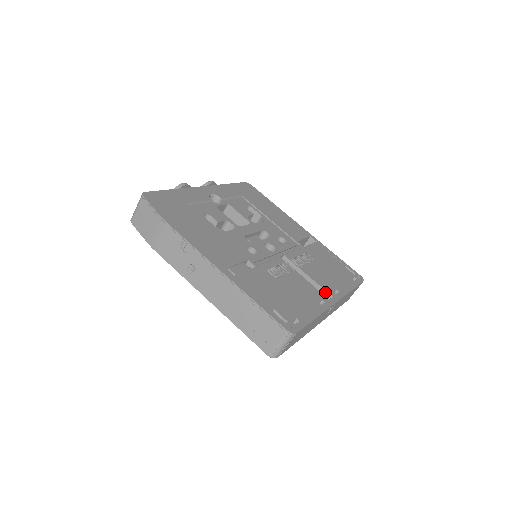
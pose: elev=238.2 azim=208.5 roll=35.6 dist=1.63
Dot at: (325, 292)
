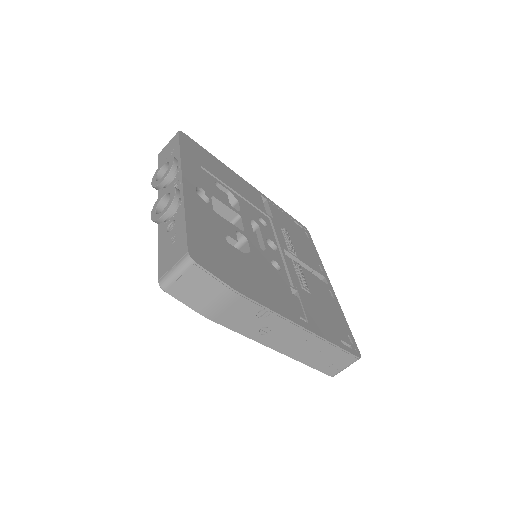
Dot at: (319, 275)
